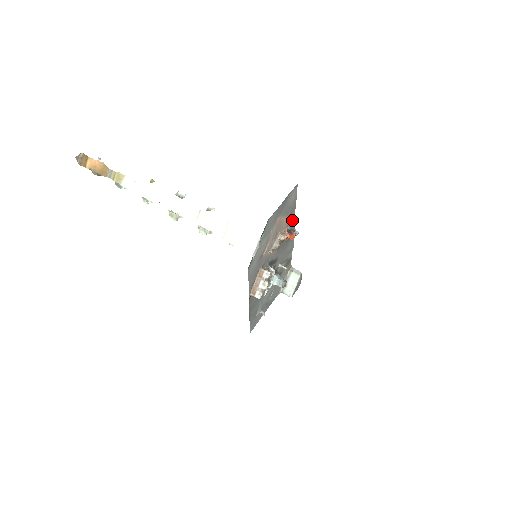
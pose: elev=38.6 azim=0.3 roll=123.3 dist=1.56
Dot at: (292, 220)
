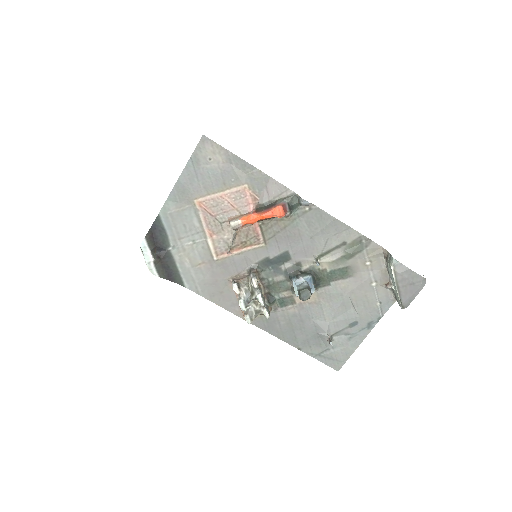
Dot at: (266, 185)
